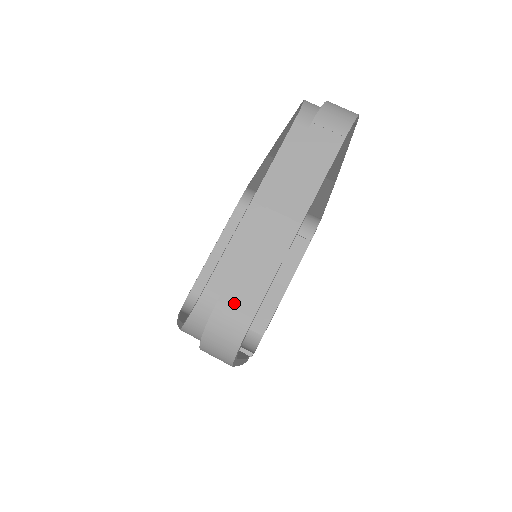
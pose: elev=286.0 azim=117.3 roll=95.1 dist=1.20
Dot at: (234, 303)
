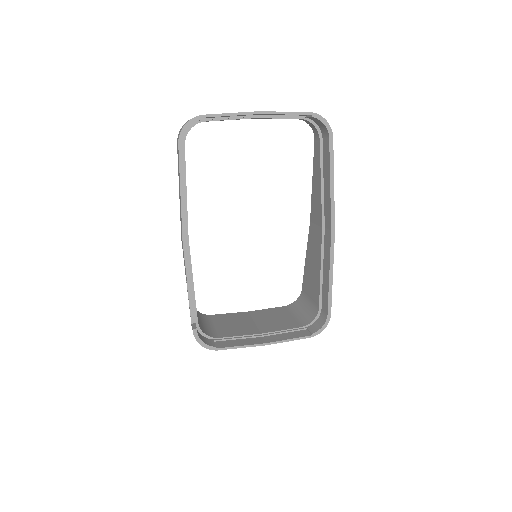
Dot at: occluded
